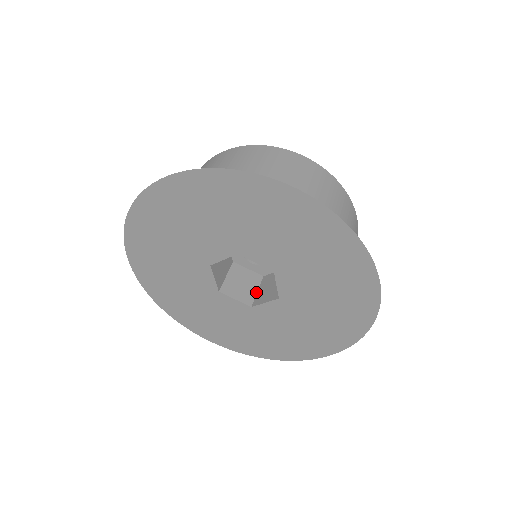
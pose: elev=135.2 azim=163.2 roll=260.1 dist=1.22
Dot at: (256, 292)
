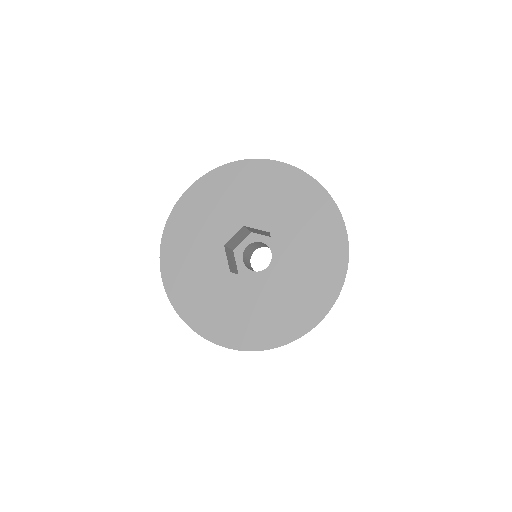
Dot at: occluded
